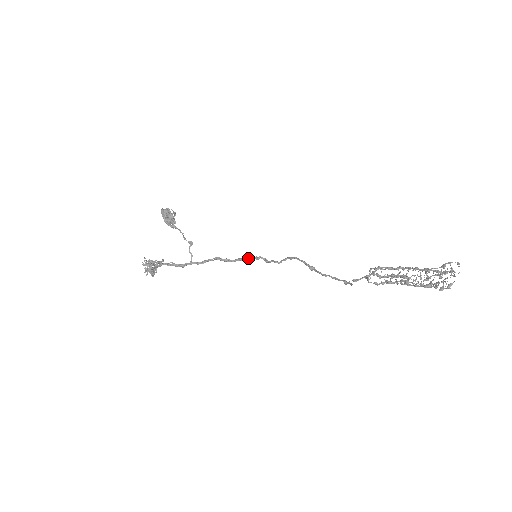
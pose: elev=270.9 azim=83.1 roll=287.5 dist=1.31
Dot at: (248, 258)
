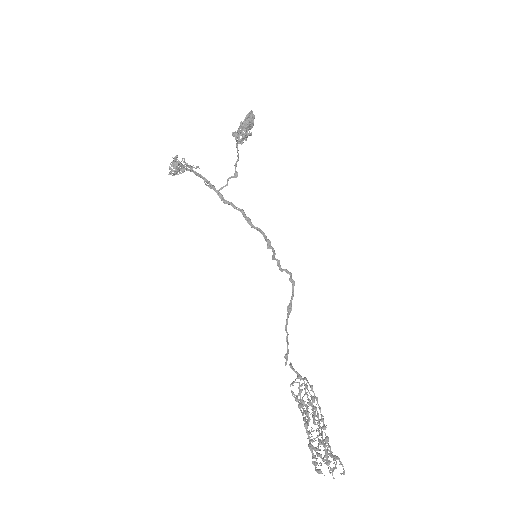
Dot at: (266, 236)
